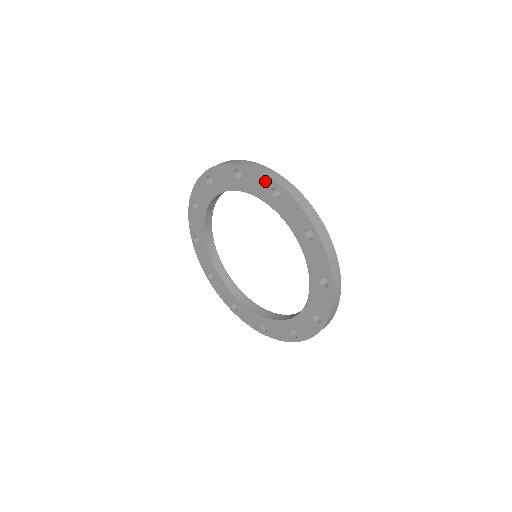
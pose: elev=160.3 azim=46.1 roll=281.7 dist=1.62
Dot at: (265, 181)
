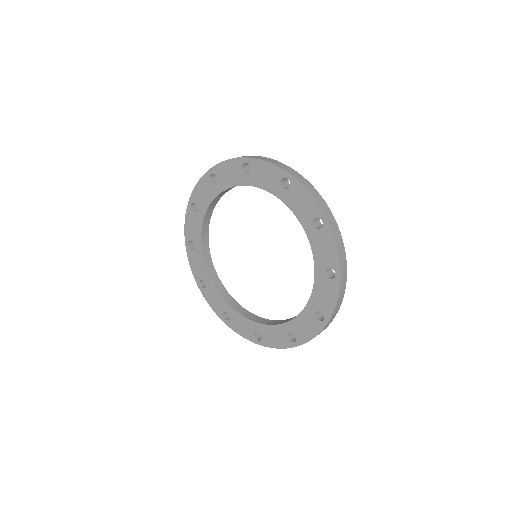
Dot at: (313, 207)
